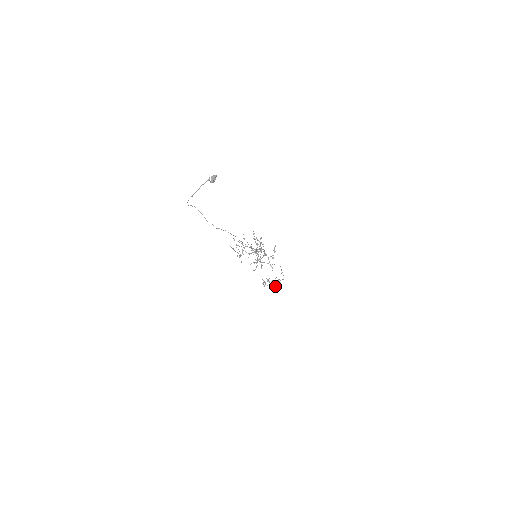
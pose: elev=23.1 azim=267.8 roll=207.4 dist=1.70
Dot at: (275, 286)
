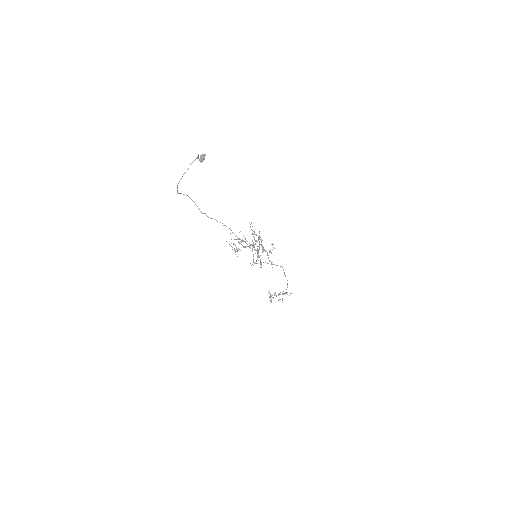
Dot at: (282, 300)
